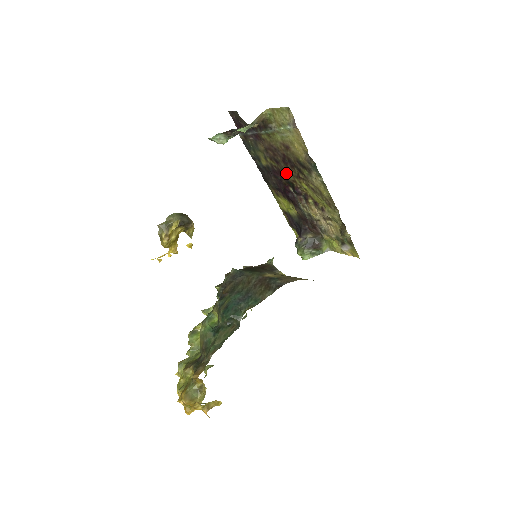
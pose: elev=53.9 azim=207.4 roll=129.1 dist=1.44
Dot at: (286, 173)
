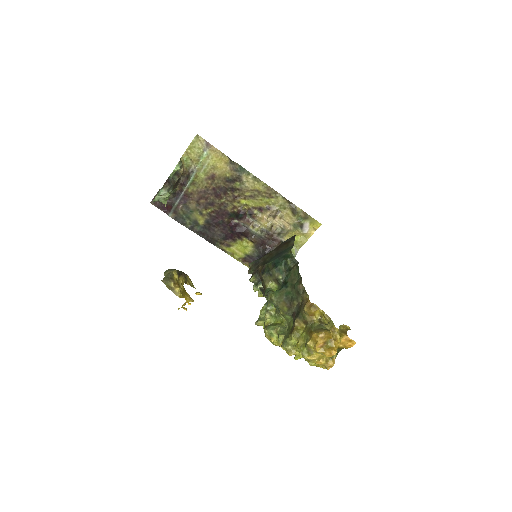
Dot at: (224, 207)
